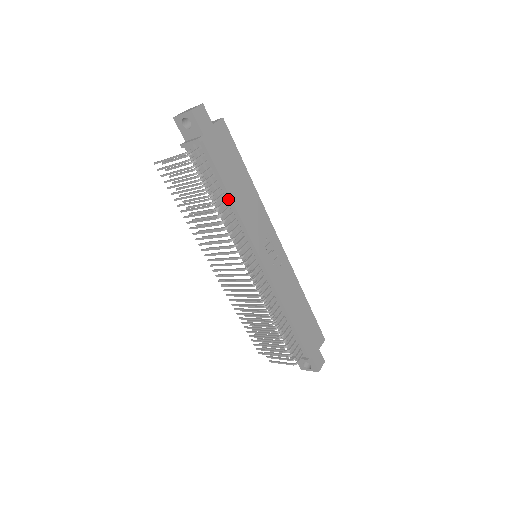
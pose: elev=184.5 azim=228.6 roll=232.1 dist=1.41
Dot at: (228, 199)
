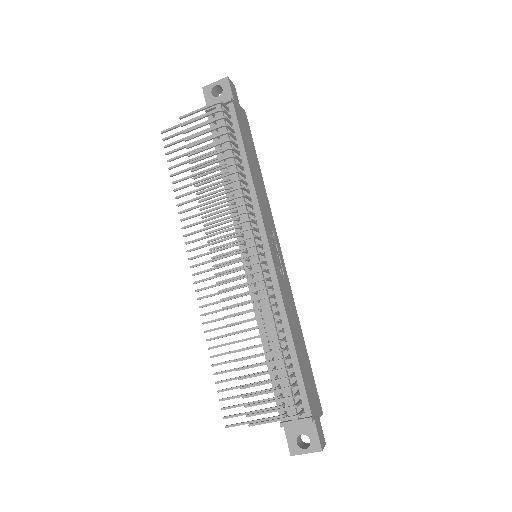
Dot at: (245, 167)
